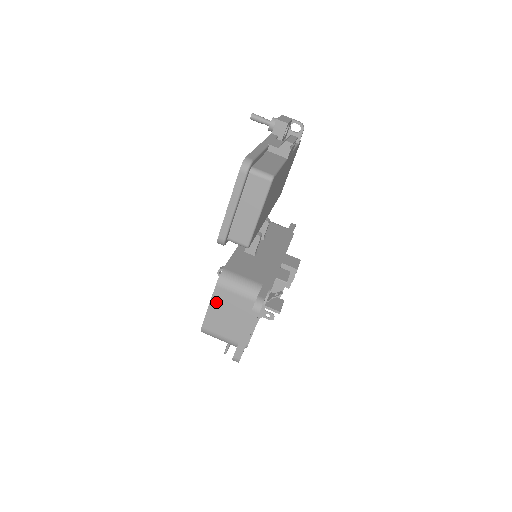
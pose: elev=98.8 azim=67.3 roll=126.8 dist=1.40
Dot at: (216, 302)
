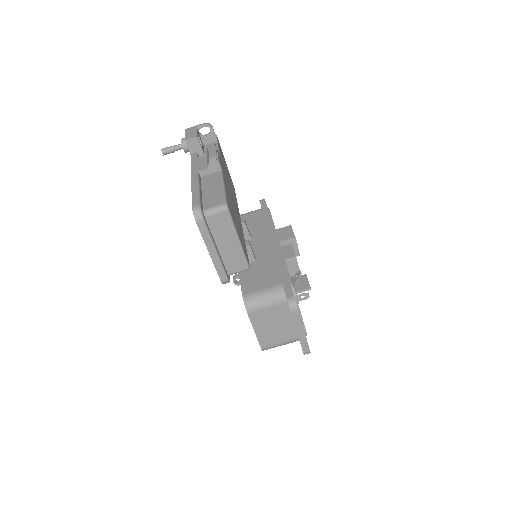
Dot at: (257, 324)
